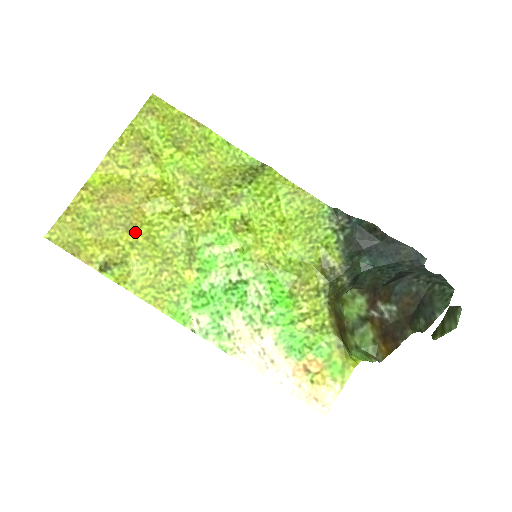
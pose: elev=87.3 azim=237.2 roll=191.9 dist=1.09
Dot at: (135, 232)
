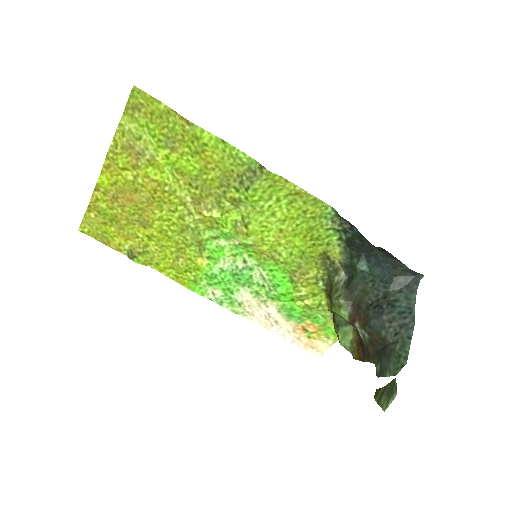
Dot at: (149, 227)
